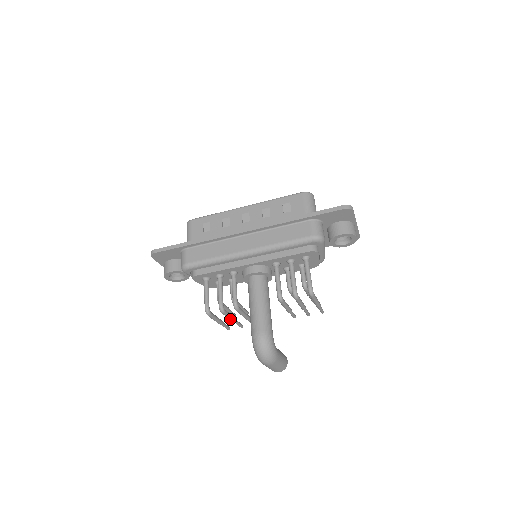
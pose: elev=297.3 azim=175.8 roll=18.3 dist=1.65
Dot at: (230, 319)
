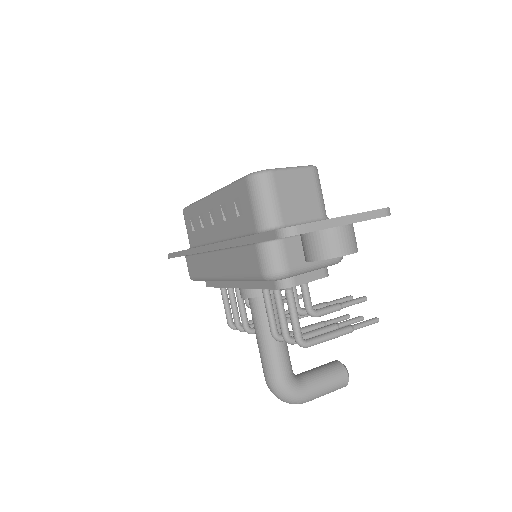
Dot at: occluded
